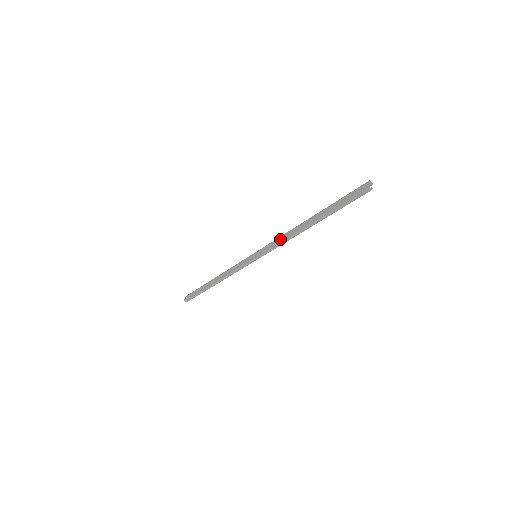
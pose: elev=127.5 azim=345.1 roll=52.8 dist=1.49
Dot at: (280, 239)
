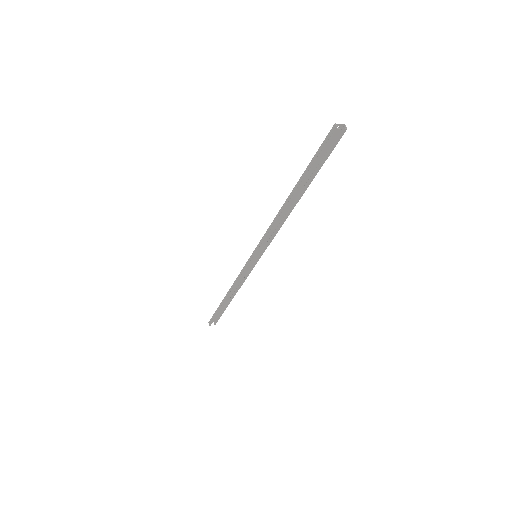
Dot at: occluded
